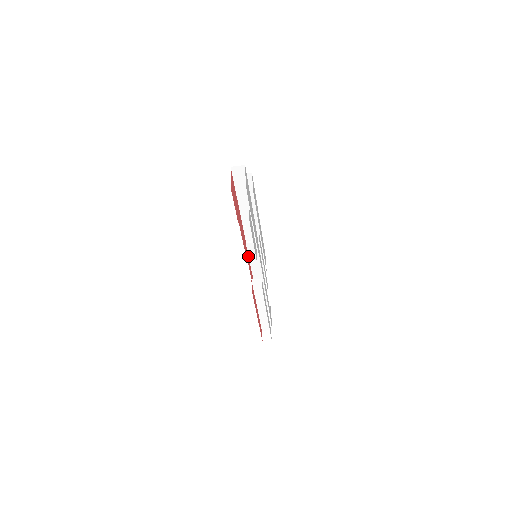
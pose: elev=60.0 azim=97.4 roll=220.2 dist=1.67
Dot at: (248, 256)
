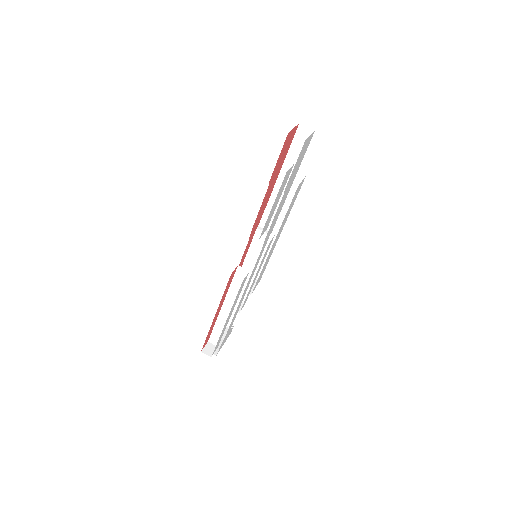
Dot at: (249, 246)
